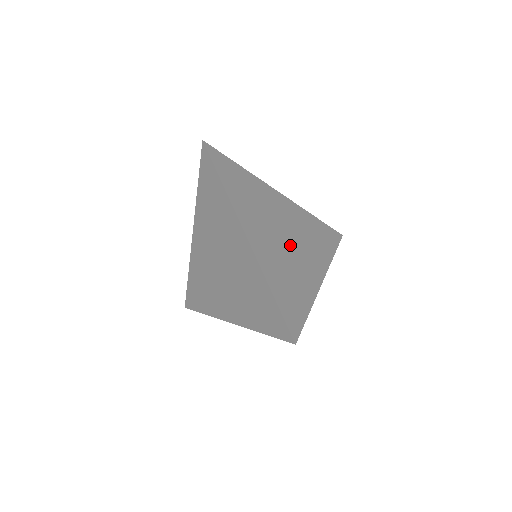
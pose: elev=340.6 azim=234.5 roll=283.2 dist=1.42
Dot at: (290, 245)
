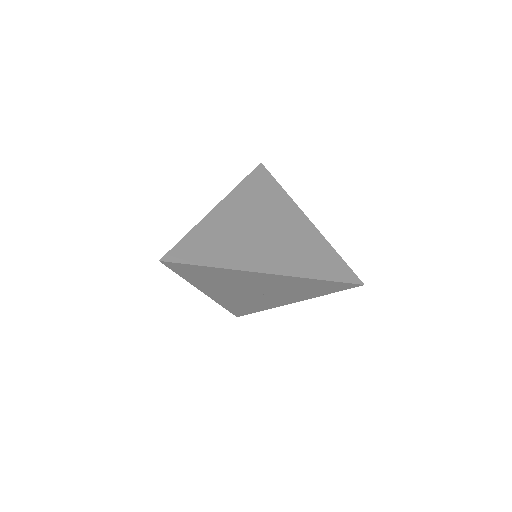
Dot at: (274, 231)
